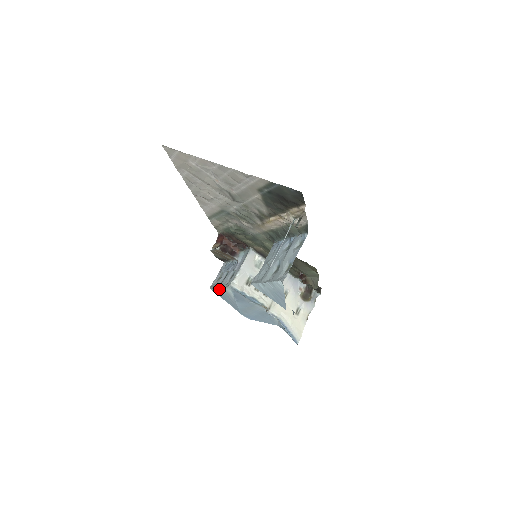
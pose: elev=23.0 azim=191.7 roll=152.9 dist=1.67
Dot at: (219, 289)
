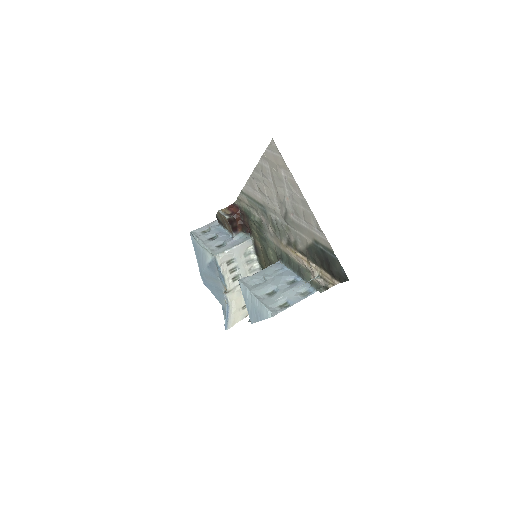
Dot at: (200, 244)
